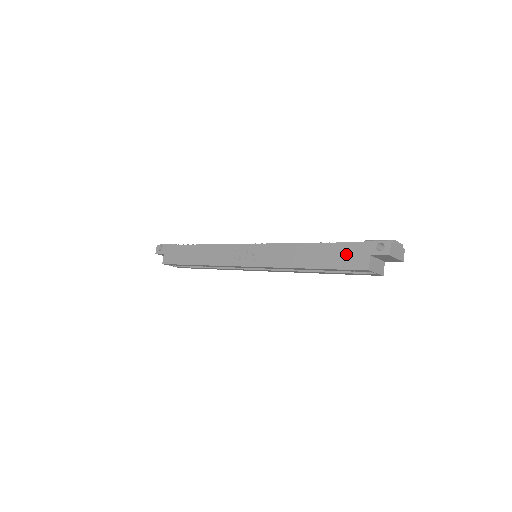
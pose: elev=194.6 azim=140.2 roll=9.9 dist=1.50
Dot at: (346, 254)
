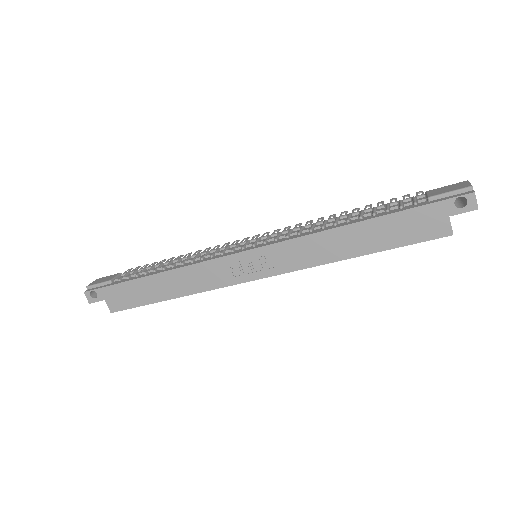
Dot at: (412, 224)
